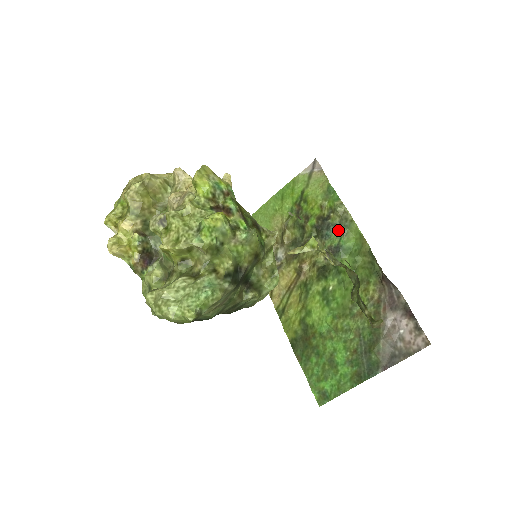
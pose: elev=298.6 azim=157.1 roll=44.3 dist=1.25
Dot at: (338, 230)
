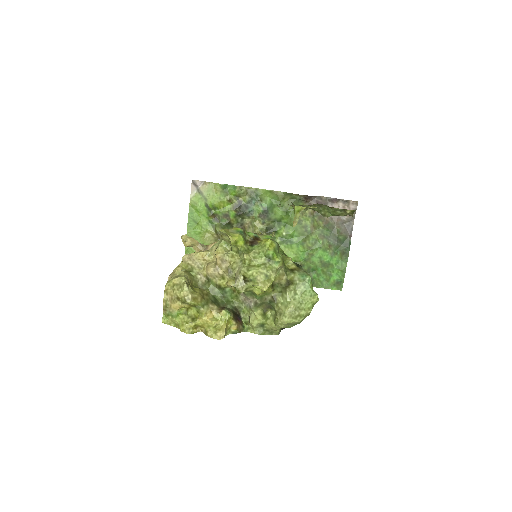
Dot at: (254, 202)
